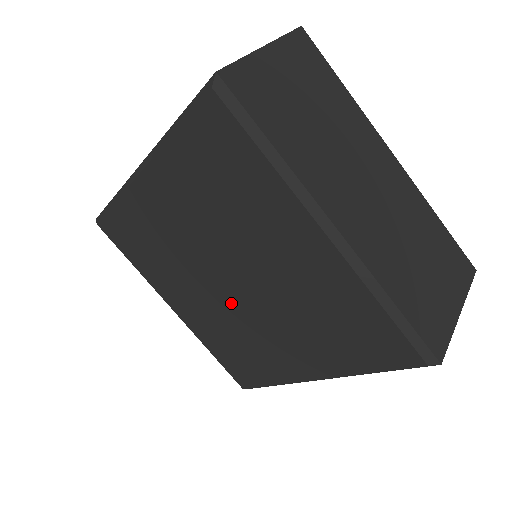
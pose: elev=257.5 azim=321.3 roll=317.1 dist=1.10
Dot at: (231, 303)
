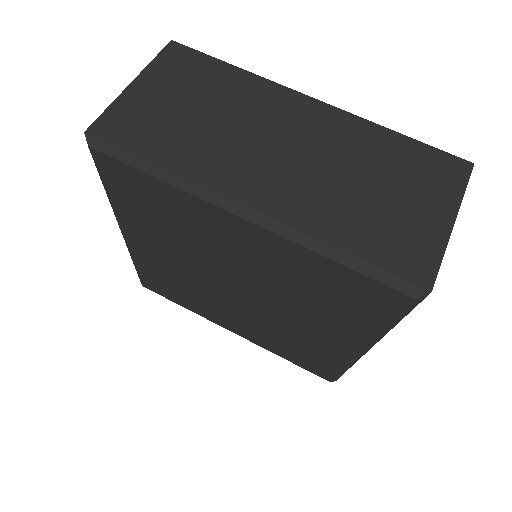
Dot at: (252, 309)
